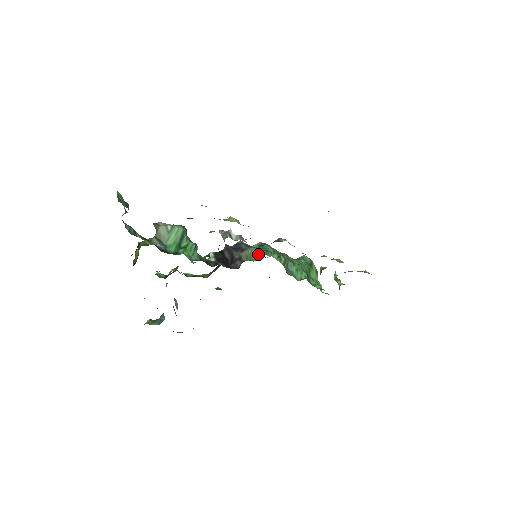
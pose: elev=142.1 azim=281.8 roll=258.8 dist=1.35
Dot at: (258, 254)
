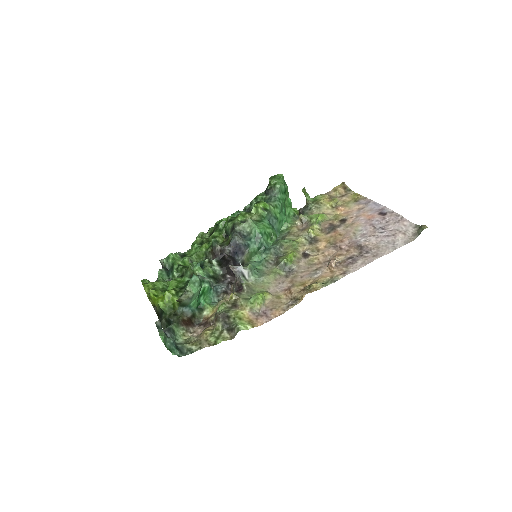
Dot at: (257, 253)
